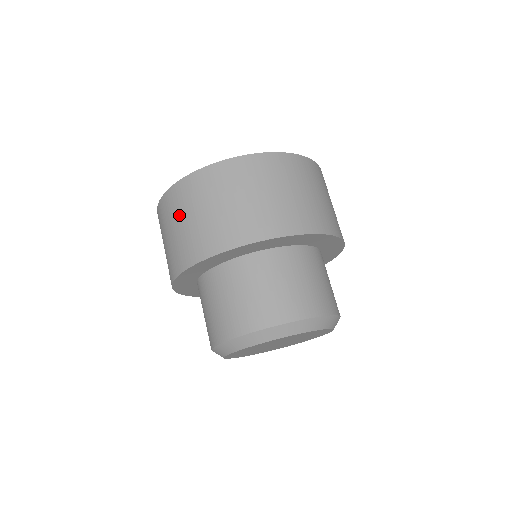
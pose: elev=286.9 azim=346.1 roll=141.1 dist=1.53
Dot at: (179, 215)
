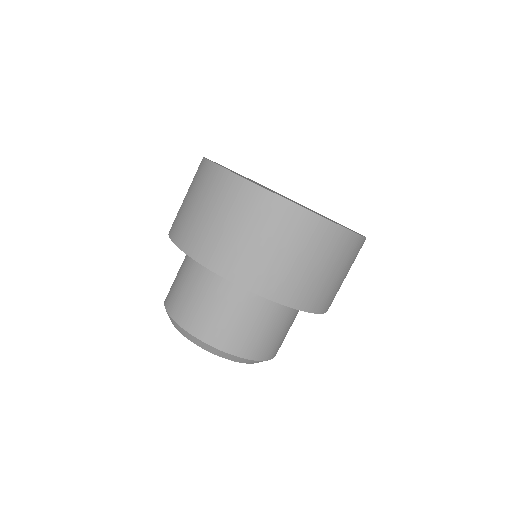
Dot at: (191, 188)
